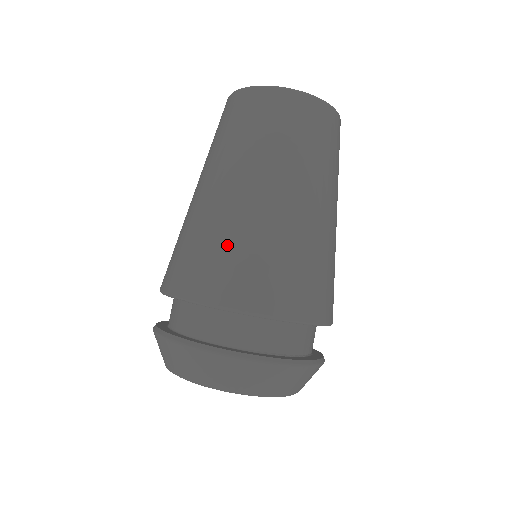
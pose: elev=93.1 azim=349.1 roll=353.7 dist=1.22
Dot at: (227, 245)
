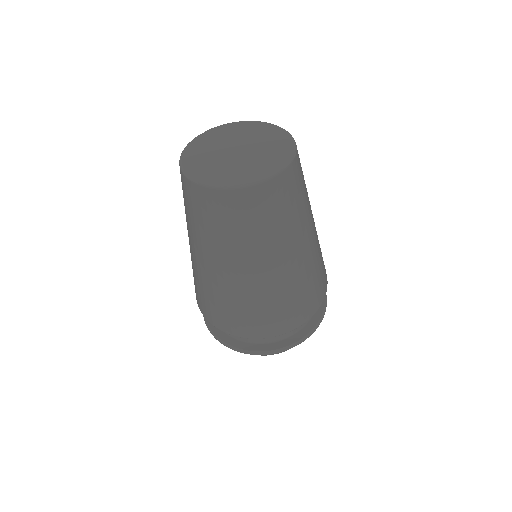
Dot at: (303, 290)
